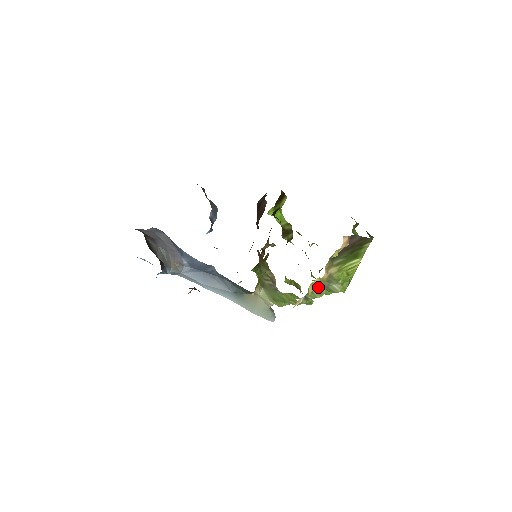
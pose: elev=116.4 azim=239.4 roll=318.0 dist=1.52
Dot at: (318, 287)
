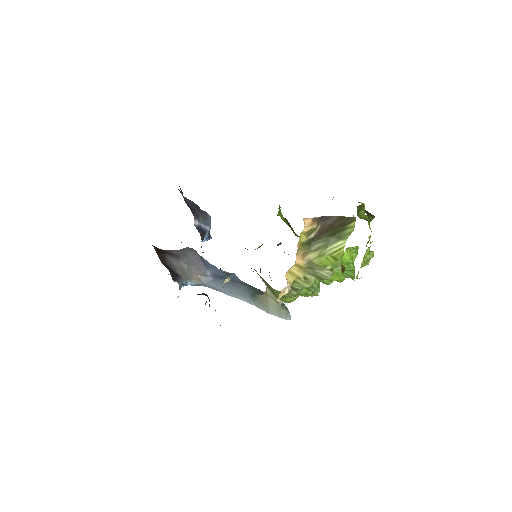
Dot at: (301, 275)
